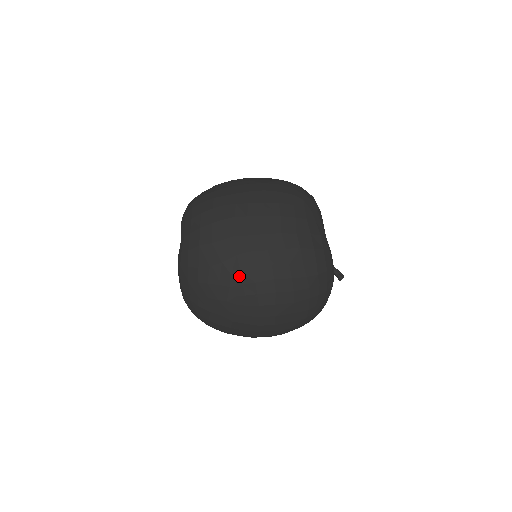
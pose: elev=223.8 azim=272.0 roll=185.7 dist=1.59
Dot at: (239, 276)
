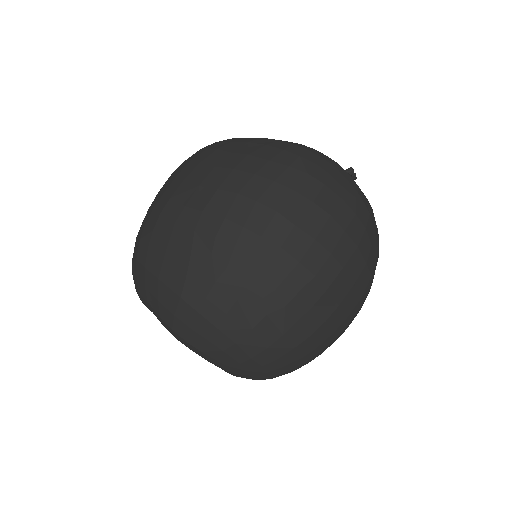
Dot at: (220, 244)
